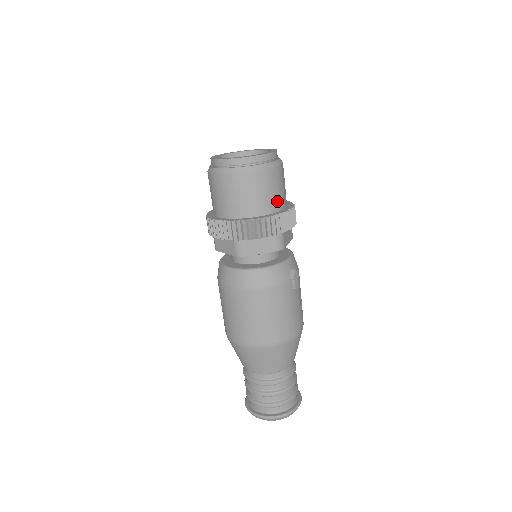
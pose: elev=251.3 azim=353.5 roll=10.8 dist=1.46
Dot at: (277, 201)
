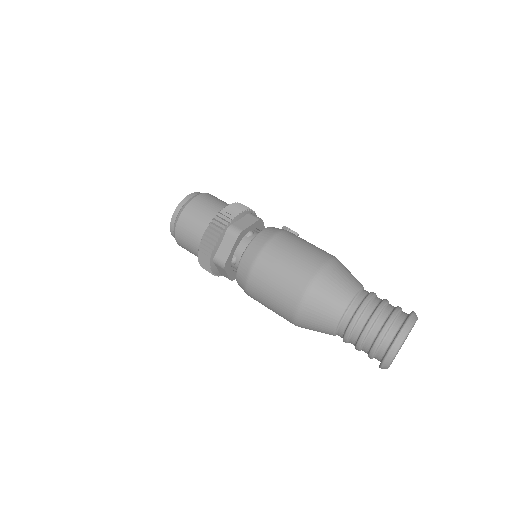
Dot at: occluded
